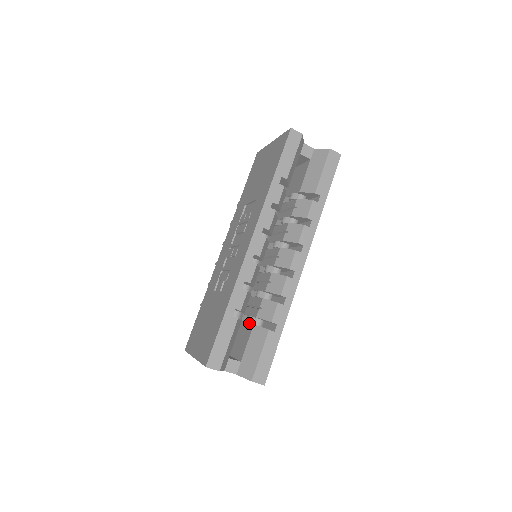
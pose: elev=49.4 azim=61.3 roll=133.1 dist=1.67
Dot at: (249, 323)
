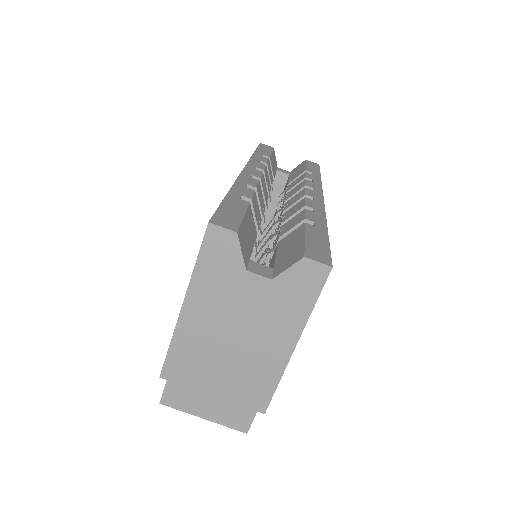
Dot at: occluded
